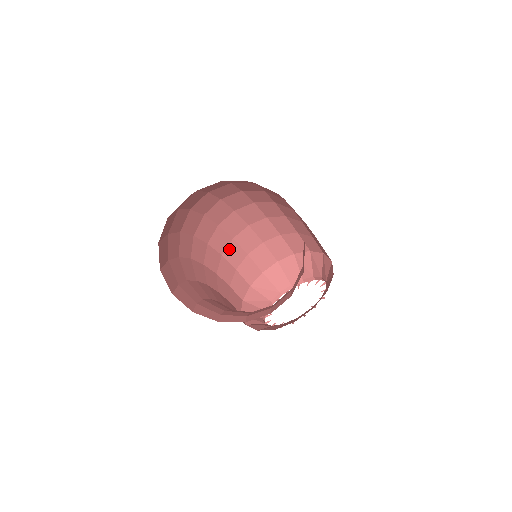
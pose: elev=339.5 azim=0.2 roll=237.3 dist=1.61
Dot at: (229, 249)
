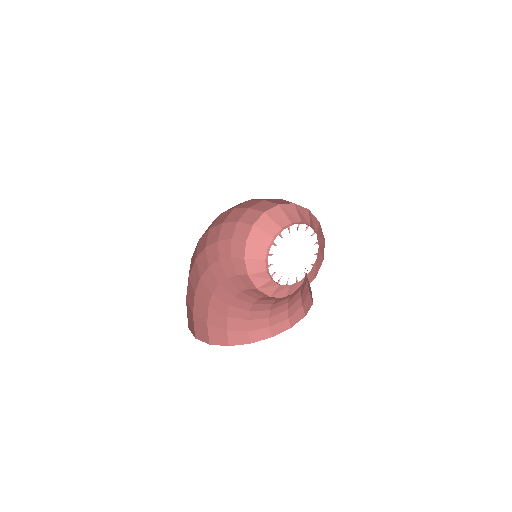
Dot at: (222, 232)
